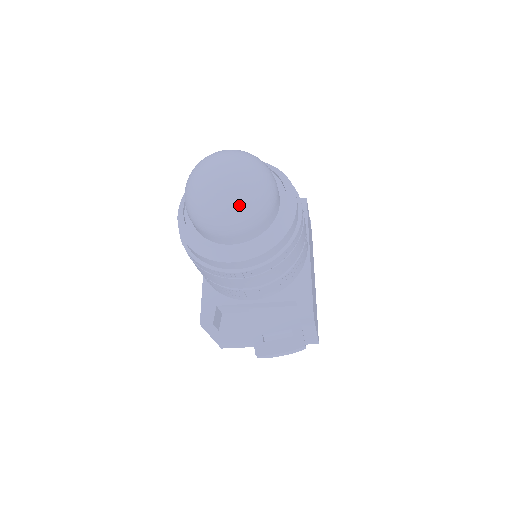
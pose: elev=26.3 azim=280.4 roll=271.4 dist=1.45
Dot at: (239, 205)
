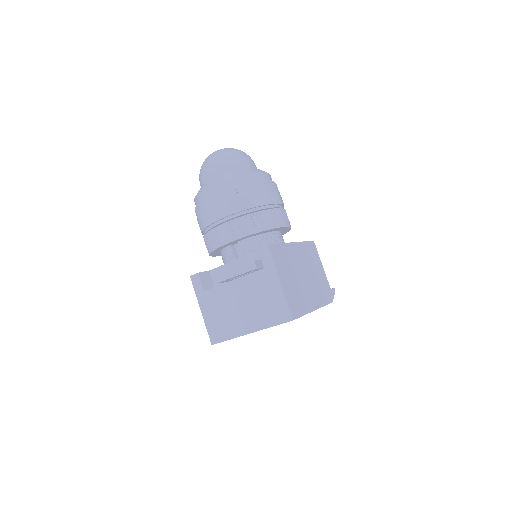
Dot at: (220, 153)
